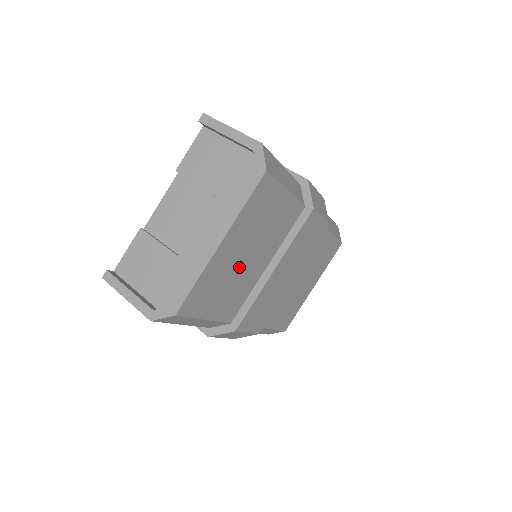
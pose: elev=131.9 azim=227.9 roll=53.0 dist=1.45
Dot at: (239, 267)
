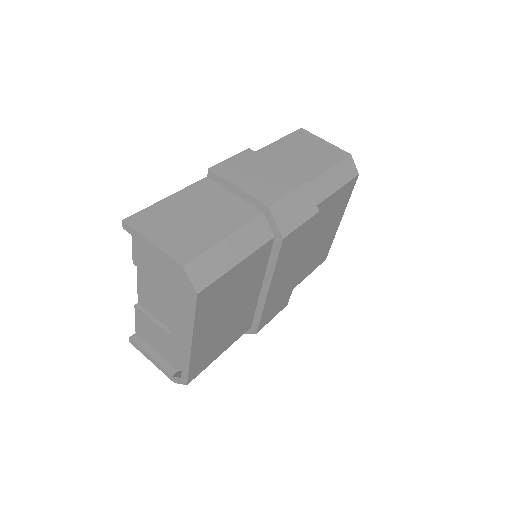
Dot at: (227, 321)
